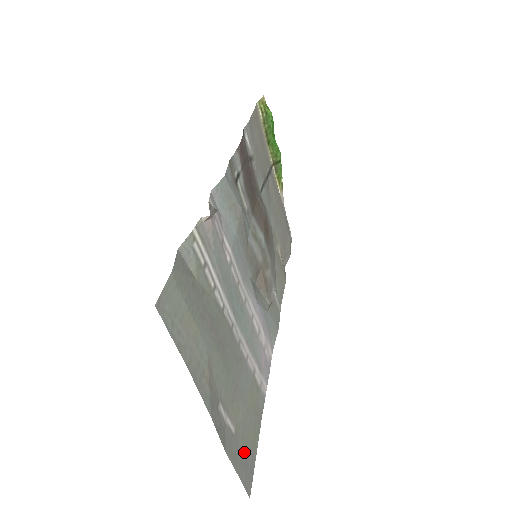
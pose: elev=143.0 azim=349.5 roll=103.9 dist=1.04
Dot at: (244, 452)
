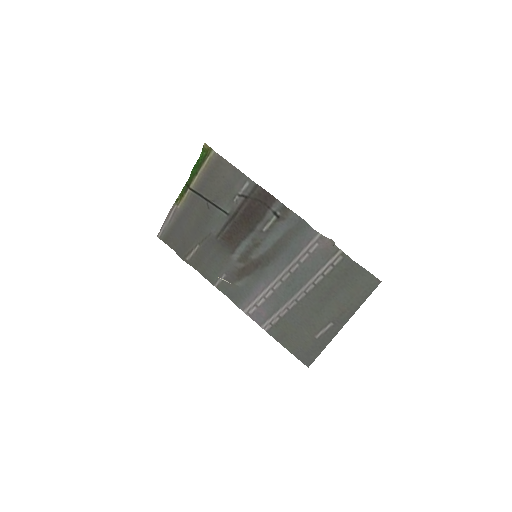
Dot at: (307, 348)
